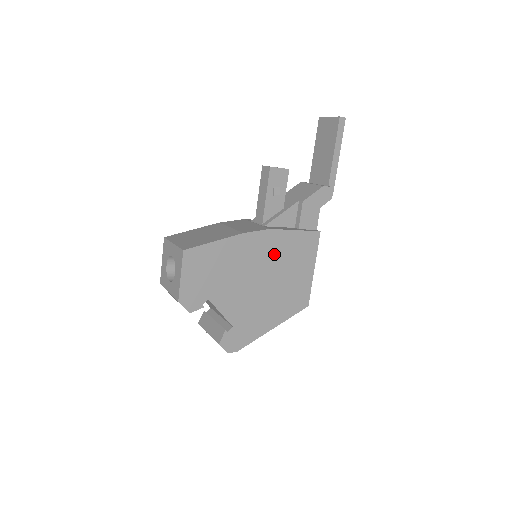
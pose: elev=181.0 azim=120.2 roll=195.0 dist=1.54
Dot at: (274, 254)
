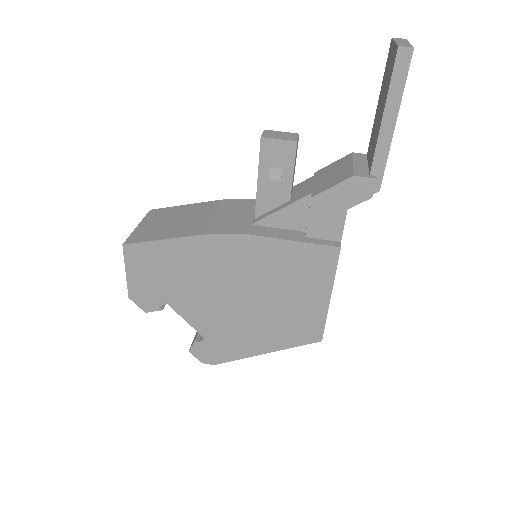
Dot at: (257, 267)
